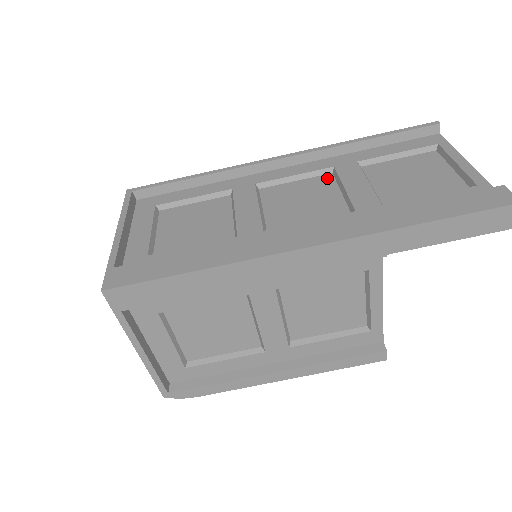
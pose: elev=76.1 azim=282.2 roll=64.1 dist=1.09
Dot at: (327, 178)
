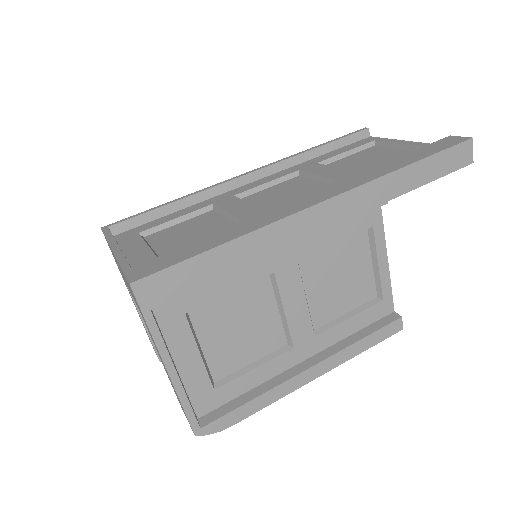
Dot at: (297, 179)
